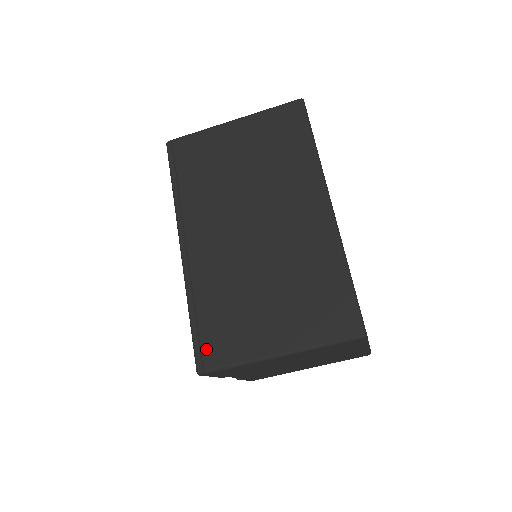
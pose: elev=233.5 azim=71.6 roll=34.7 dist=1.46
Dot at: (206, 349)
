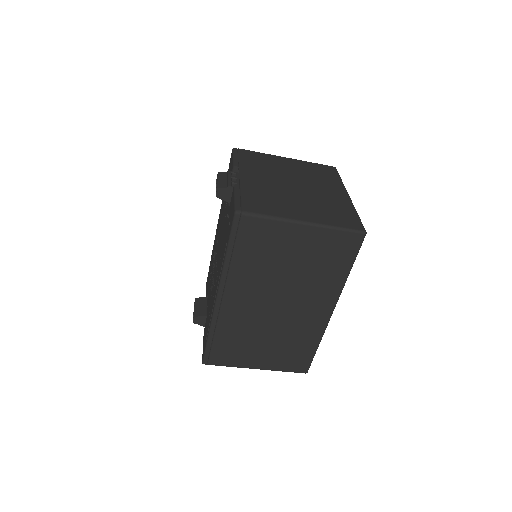
Dot at: (213, 356)
